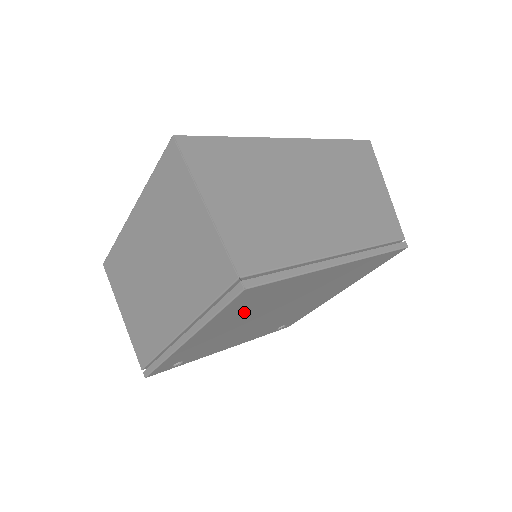
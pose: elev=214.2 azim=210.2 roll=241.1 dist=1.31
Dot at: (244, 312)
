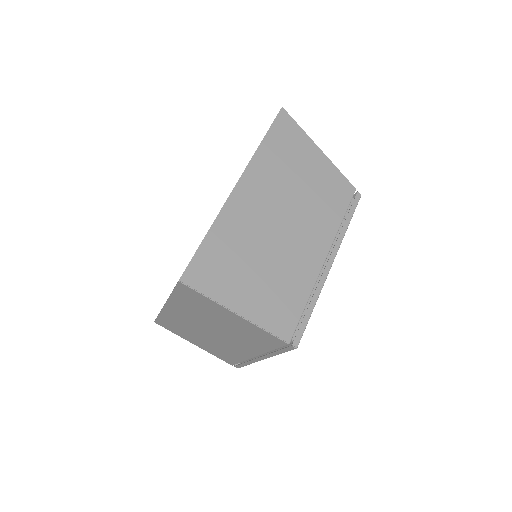
Dot at: occluded
